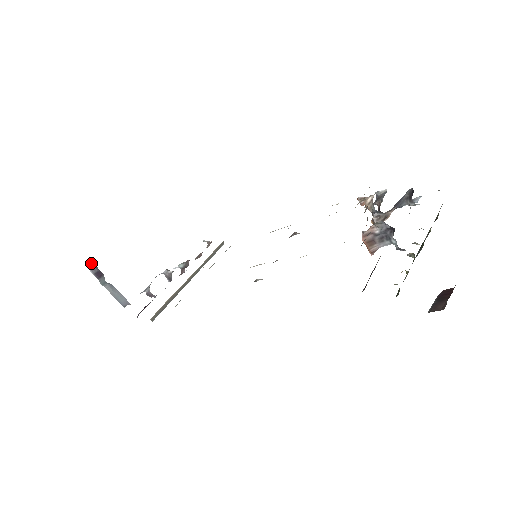
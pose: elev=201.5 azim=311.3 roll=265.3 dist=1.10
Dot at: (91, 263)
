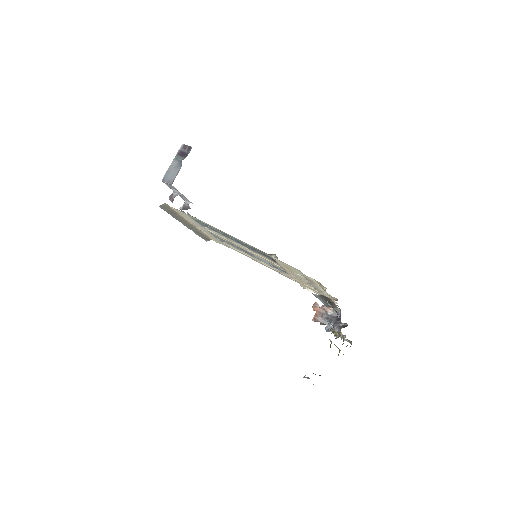
Dot at: (190, 146)
